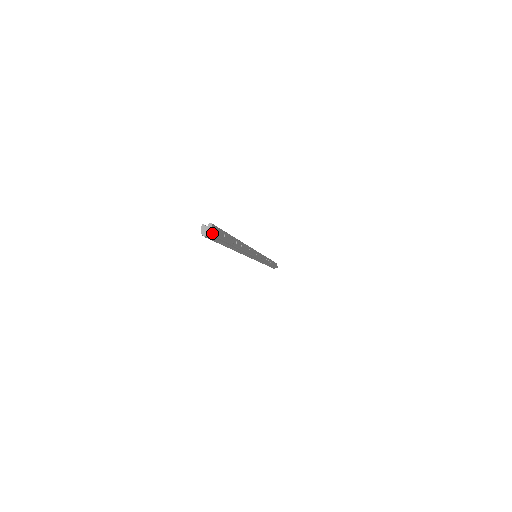
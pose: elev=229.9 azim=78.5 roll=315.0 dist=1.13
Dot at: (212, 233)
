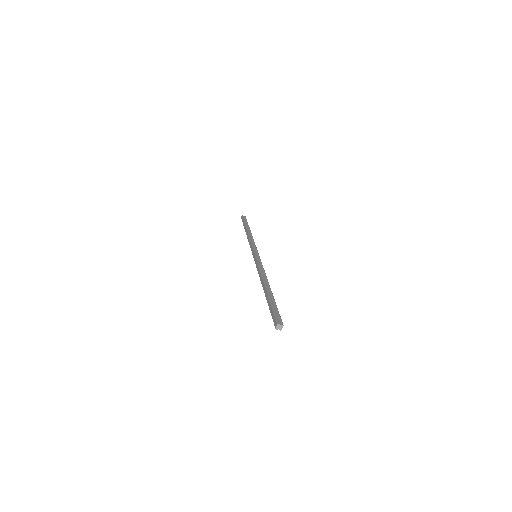
Dot at: occluded
